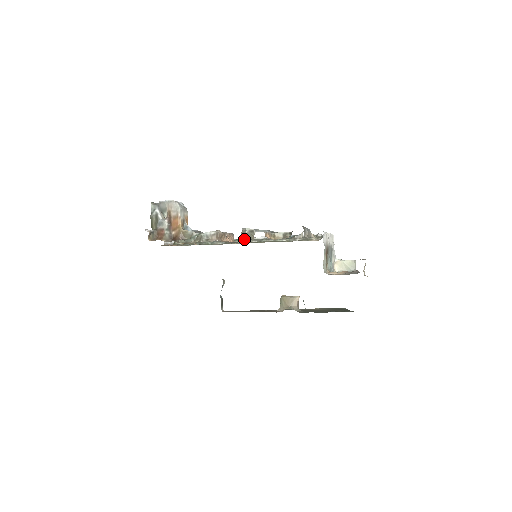
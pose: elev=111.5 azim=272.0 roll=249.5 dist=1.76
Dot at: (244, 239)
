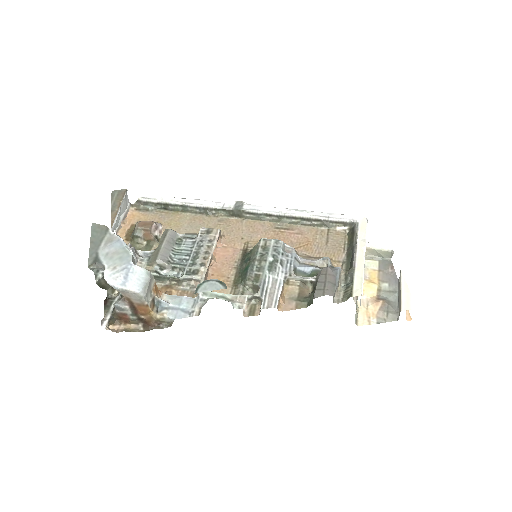
Dot at: (245, 292)
